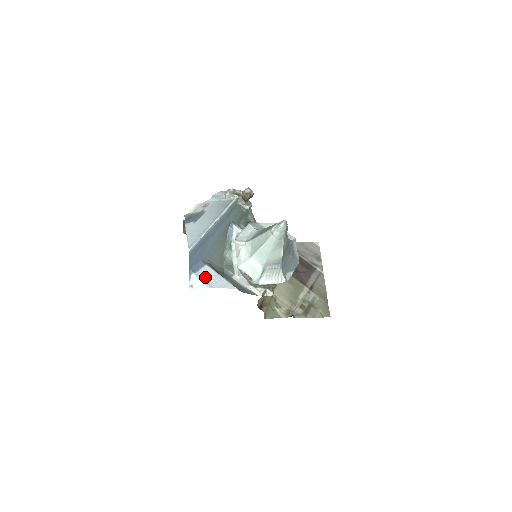
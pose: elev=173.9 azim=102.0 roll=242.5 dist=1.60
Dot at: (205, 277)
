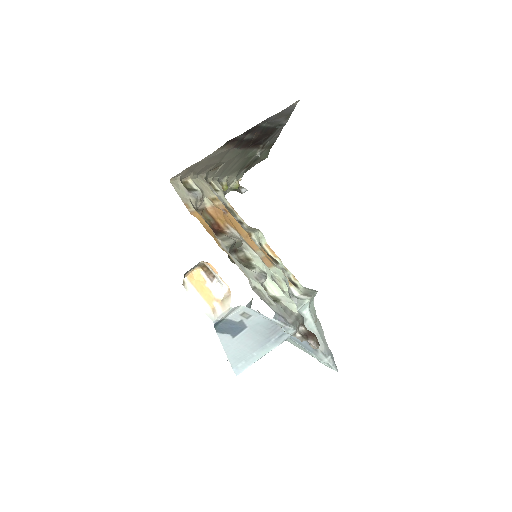
Dot at: occluded
